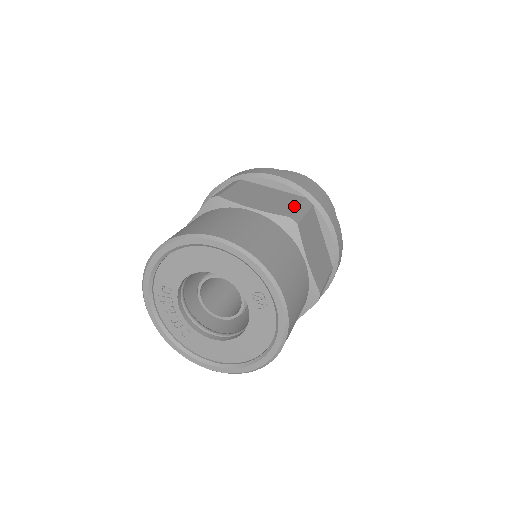
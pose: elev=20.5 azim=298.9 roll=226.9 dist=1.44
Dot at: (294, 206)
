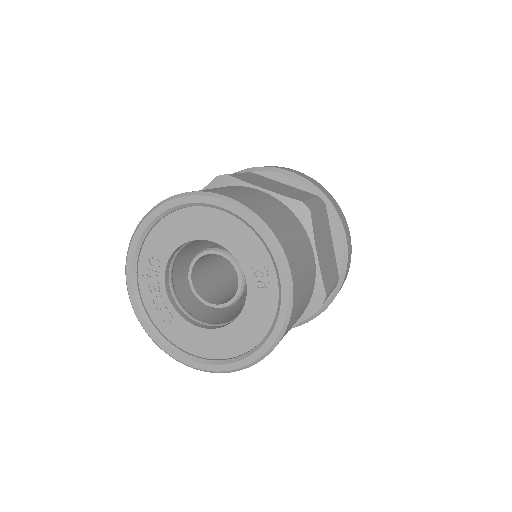
Dot at: (307, 197)
